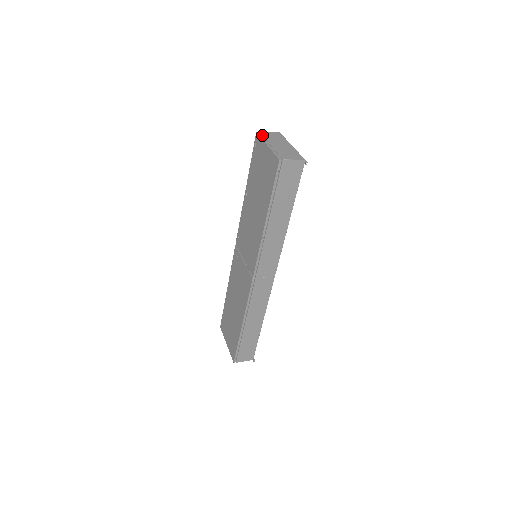
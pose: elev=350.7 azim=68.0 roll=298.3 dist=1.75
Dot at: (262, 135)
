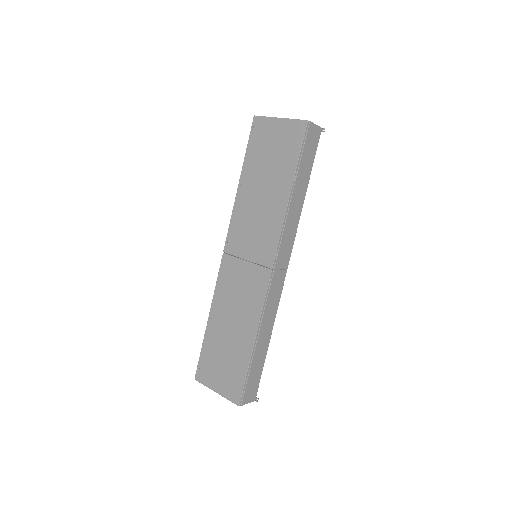
Dot at: (263, 116)
